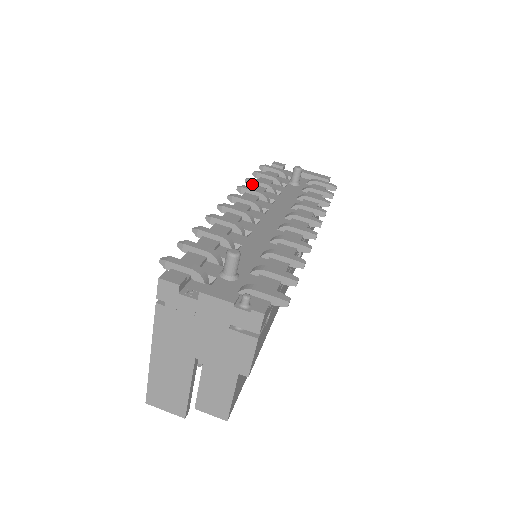
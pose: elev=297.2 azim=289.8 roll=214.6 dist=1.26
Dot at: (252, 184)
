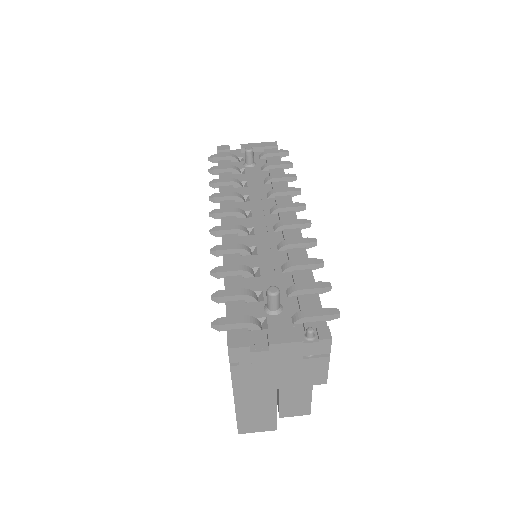
Dot at: (217, 186)
